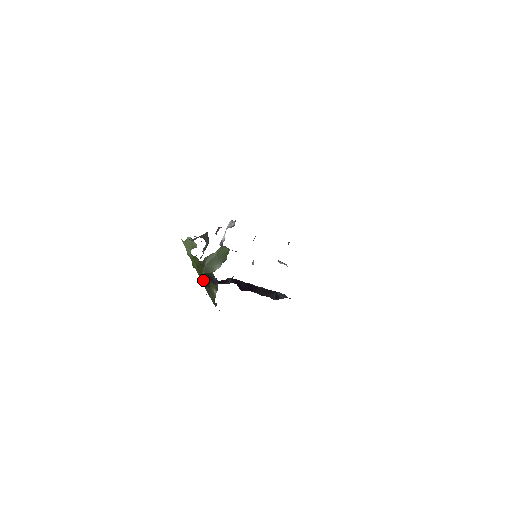
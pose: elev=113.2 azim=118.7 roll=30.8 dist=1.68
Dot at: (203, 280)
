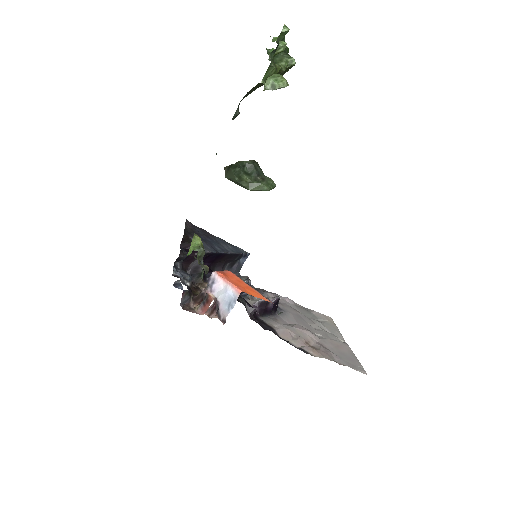
Dot at: (255, 88)
